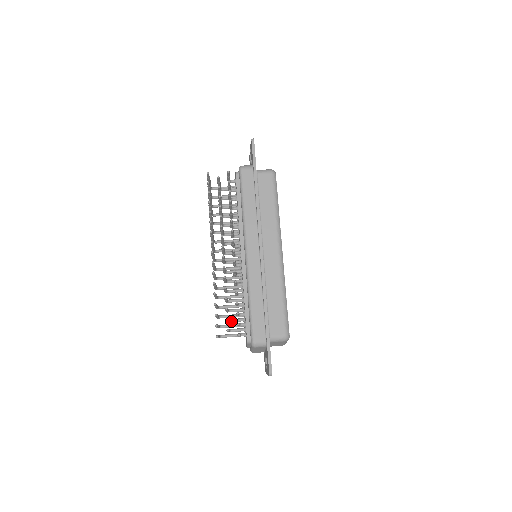
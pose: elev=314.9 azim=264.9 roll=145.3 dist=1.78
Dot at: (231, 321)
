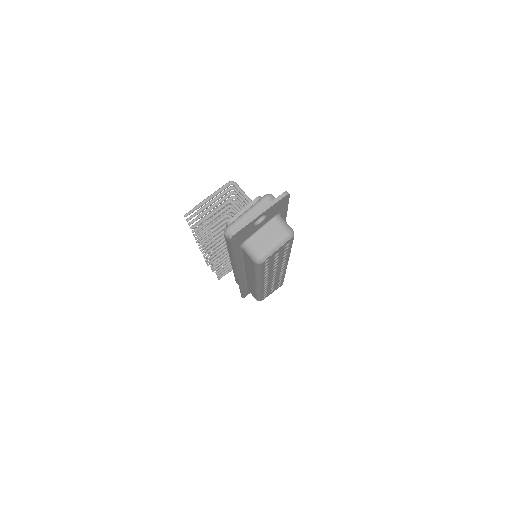
Dot at: occluded
